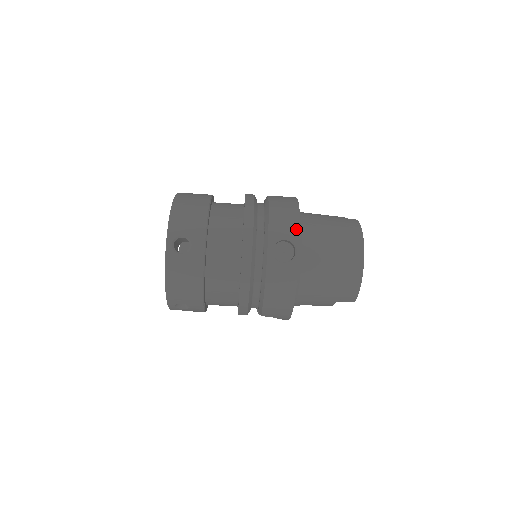
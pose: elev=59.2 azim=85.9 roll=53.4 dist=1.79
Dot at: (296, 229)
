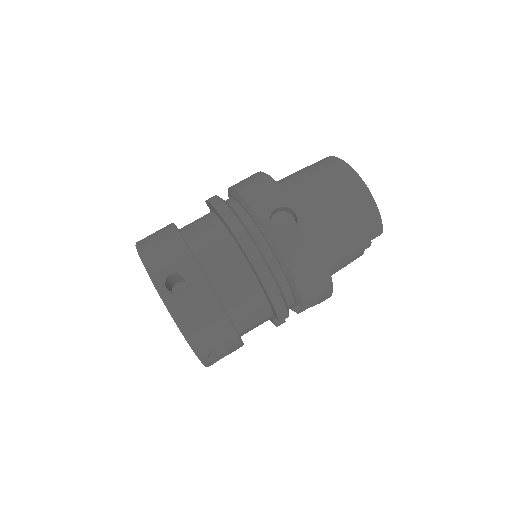
Dot at: (280, 192)
